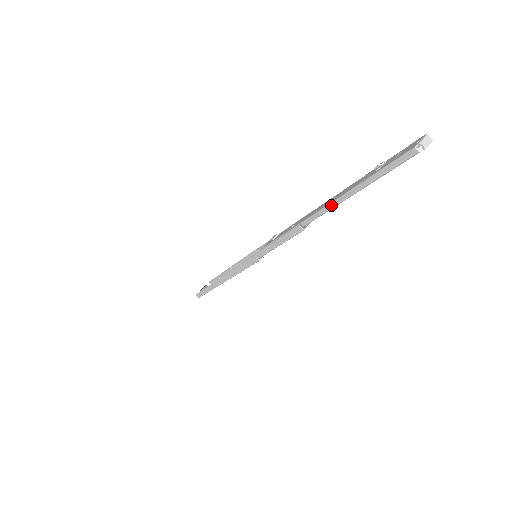
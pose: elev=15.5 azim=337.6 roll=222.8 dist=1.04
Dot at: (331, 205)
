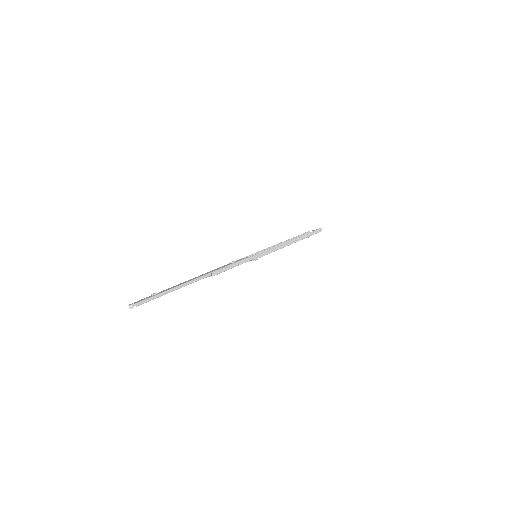
Dot at: occluded
